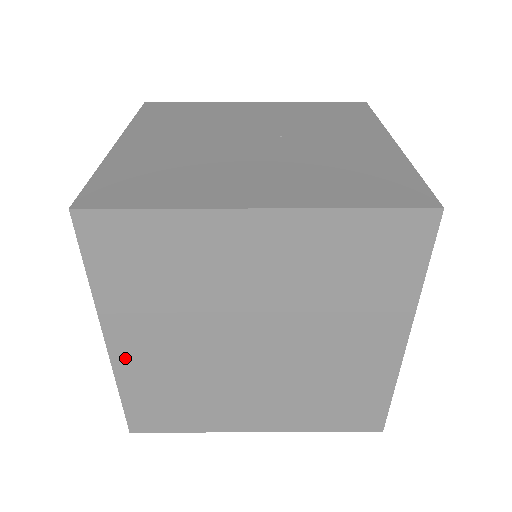
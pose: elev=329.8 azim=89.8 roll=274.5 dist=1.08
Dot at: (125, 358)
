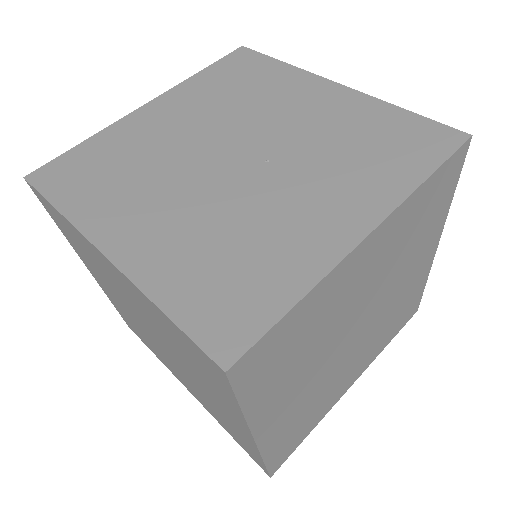
Dot at: (101, 285)
